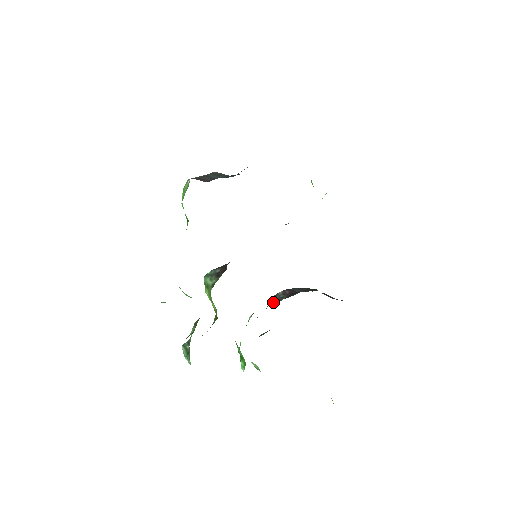
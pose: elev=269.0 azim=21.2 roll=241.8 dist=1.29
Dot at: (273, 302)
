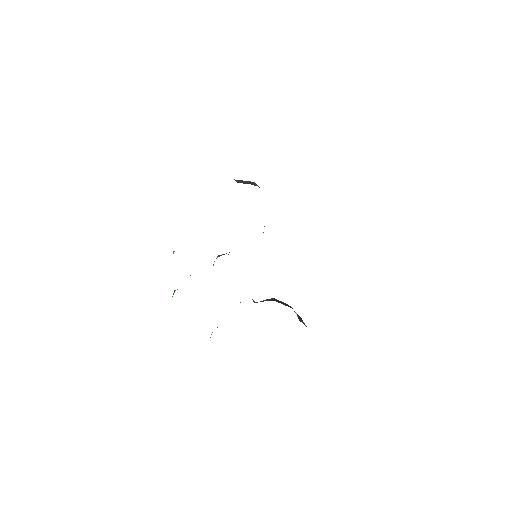
Dot at: occluded
